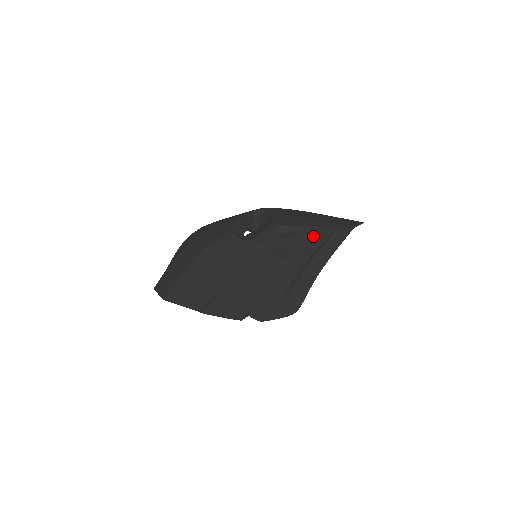
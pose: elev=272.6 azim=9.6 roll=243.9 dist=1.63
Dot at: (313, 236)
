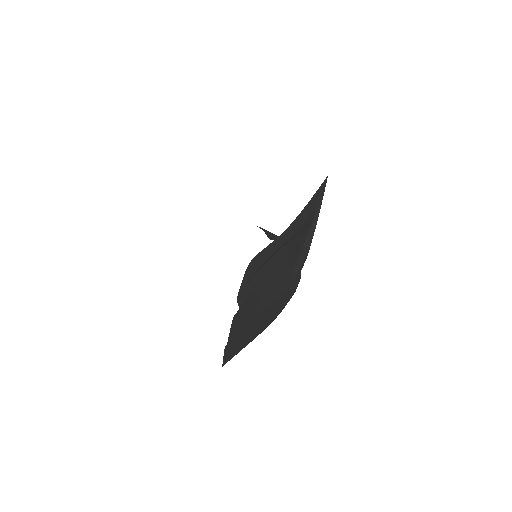
Dot at: occluded
